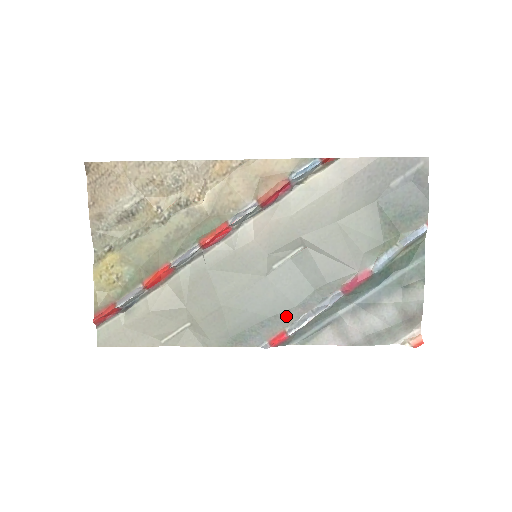
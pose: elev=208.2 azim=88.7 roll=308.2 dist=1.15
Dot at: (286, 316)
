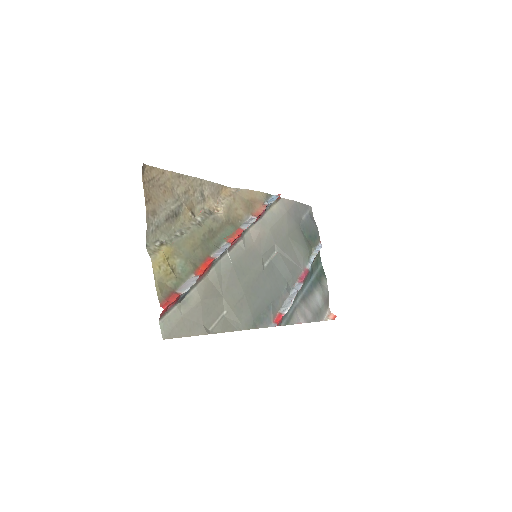
Dot at: (278, 301)
